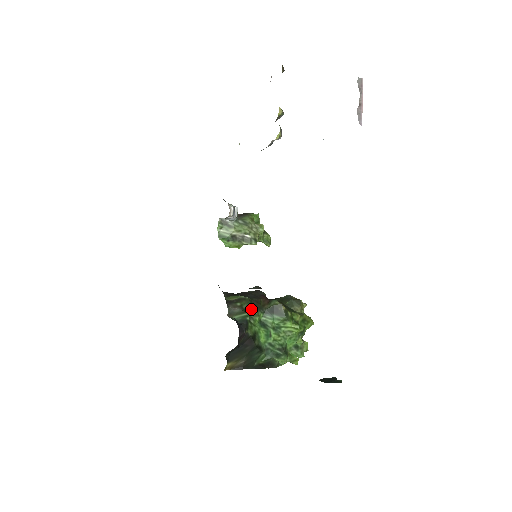
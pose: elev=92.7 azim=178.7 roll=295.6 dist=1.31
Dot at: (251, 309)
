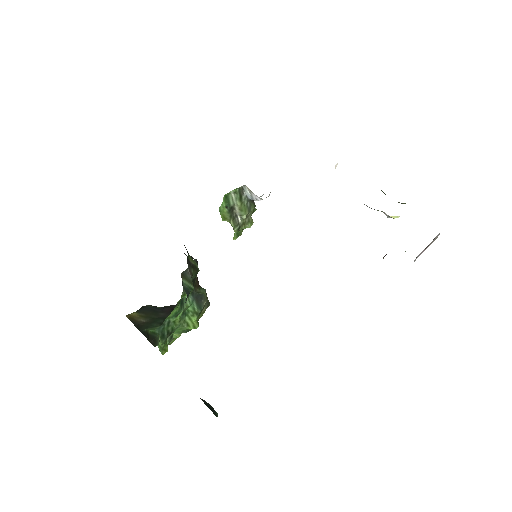
Dot at: occluded
